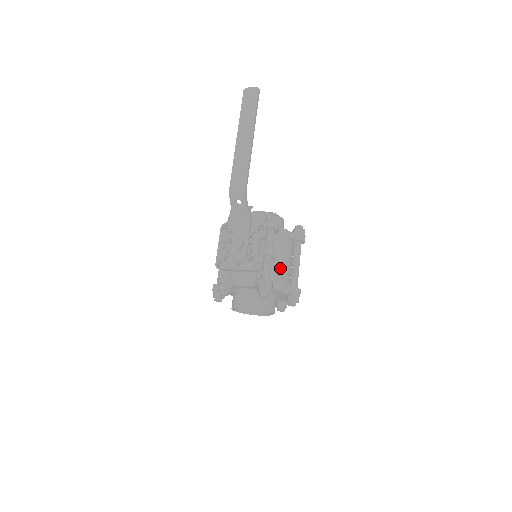
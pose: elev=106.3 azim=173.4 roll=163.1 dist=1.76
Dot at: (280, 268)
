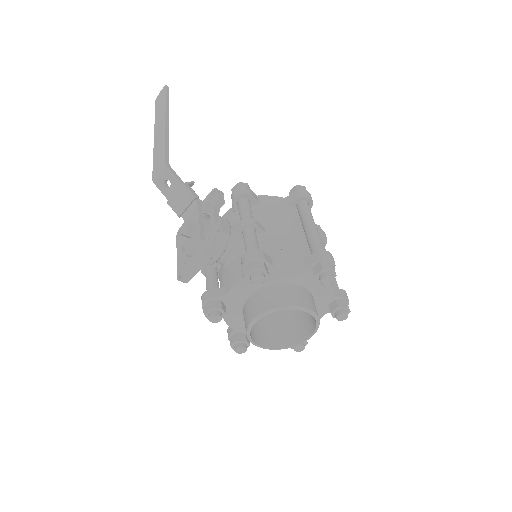
Dot at: (280, 240)
